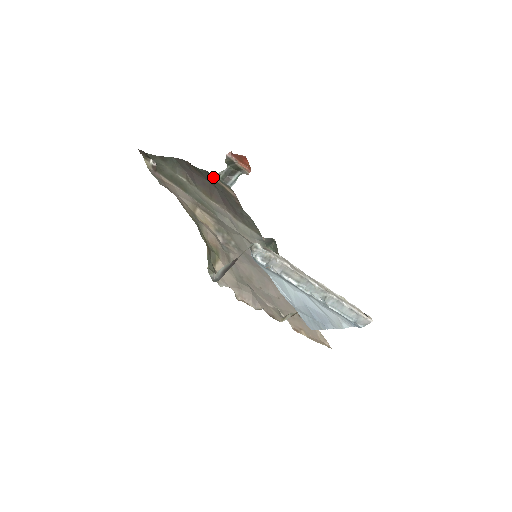
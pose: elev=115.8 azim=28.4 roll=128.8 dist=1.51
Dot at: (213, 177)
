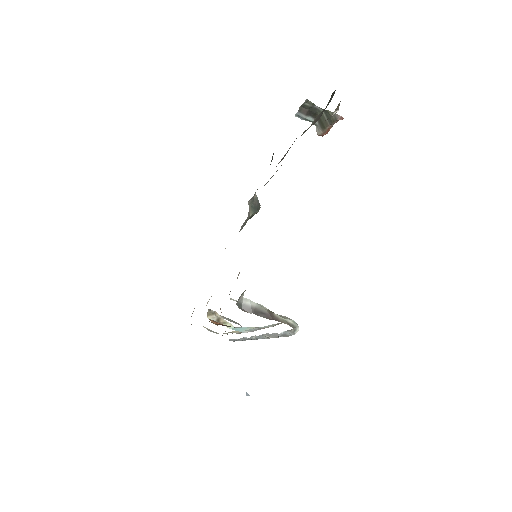
Dot at: occluded
